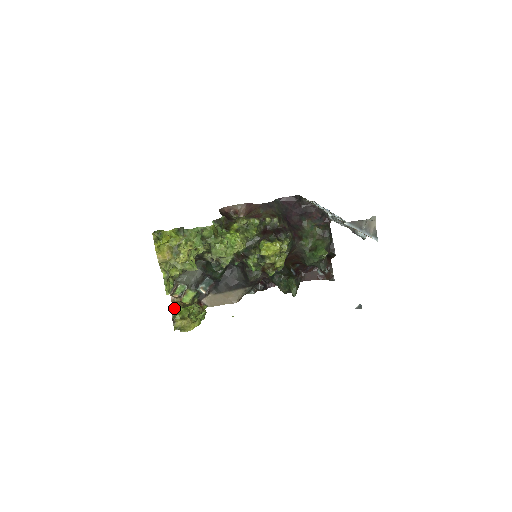
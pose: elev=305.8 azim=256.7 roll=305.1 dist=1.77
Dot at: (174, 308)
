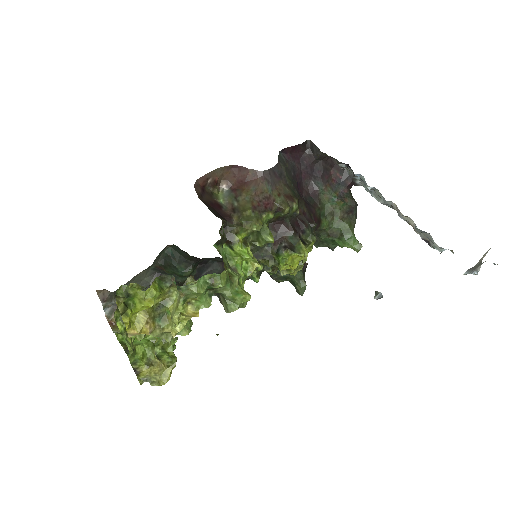
Dot at: (133, 353)
